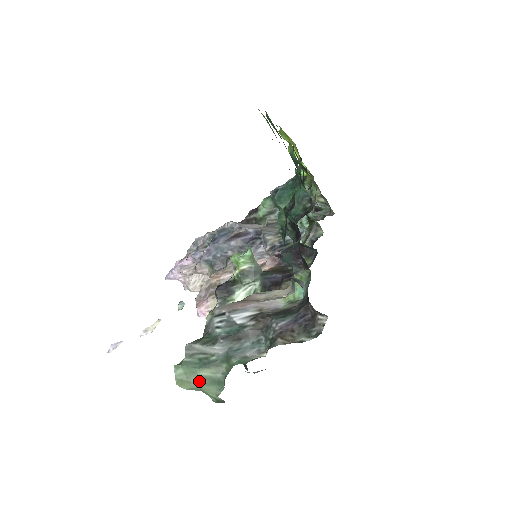
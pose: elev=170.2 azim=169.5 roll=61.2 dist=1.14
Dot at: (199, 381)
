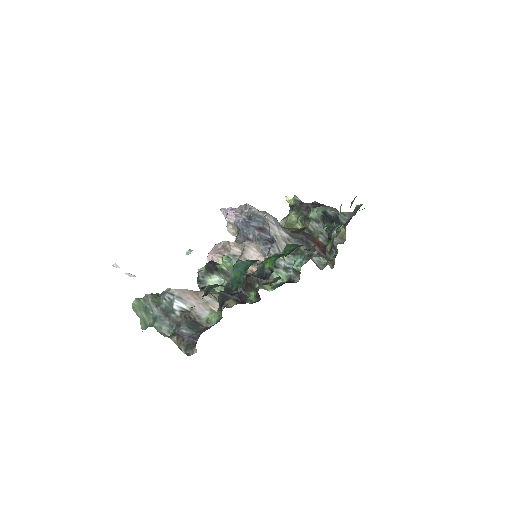
Dot at: (140, 315)
